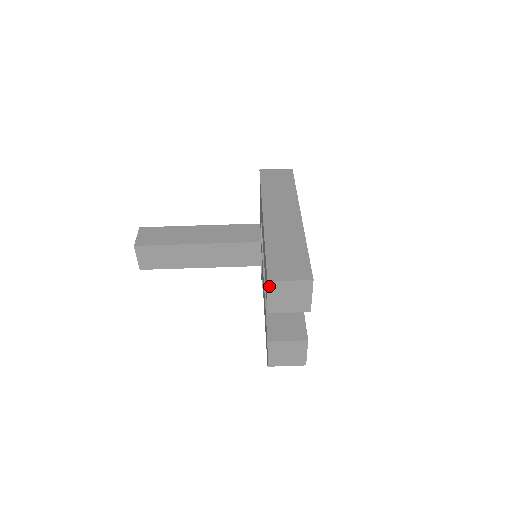
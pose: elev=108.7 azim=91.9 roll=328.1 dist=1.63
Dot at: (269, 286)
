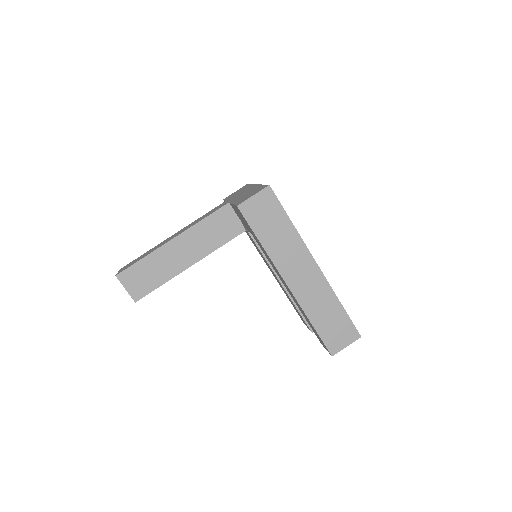
Dot at: (331, 354)
